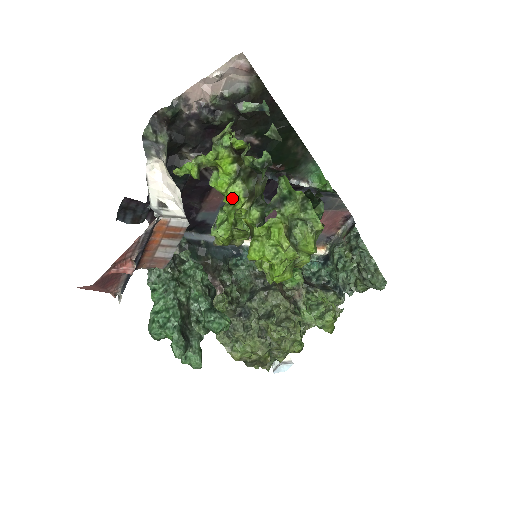
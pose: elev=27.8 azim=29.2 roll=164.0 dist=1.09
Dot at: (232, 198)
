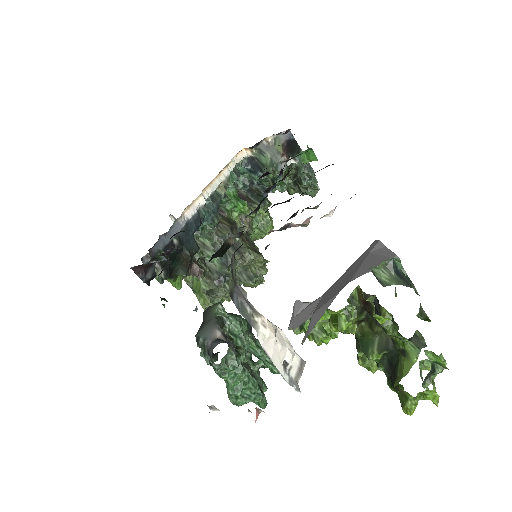
Dot at: (341, 327)
